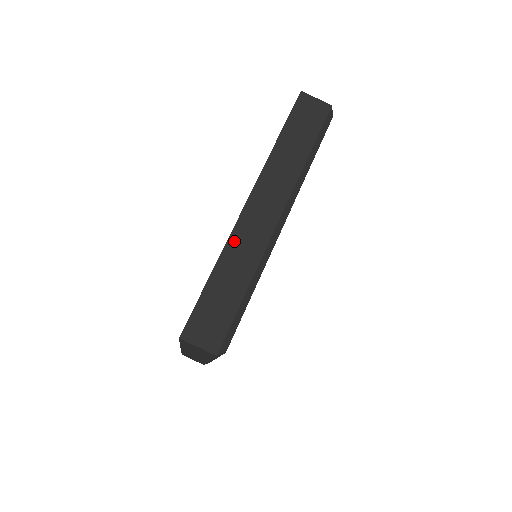
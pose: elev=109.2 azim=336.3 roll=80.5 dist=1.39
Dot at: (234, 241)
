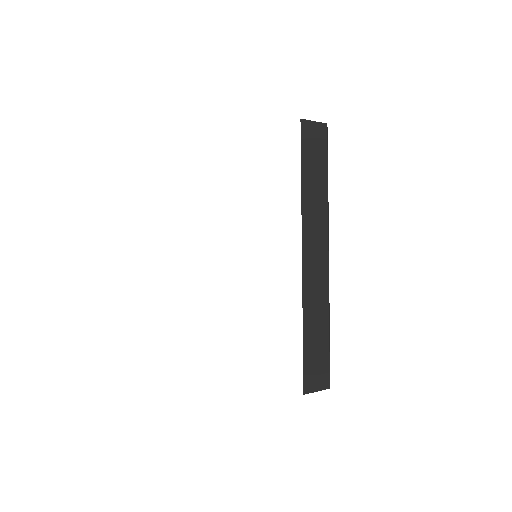
Dot at: (307, 297)
